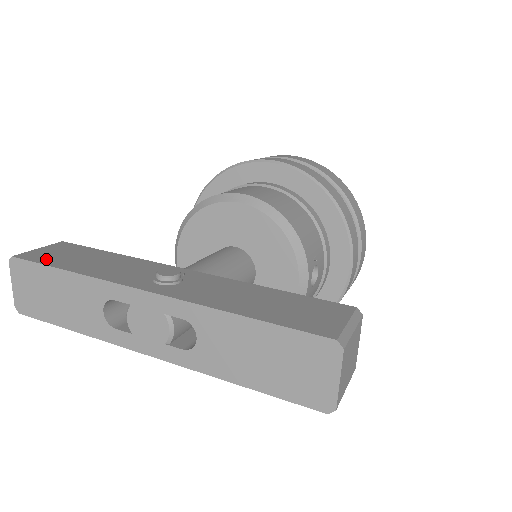
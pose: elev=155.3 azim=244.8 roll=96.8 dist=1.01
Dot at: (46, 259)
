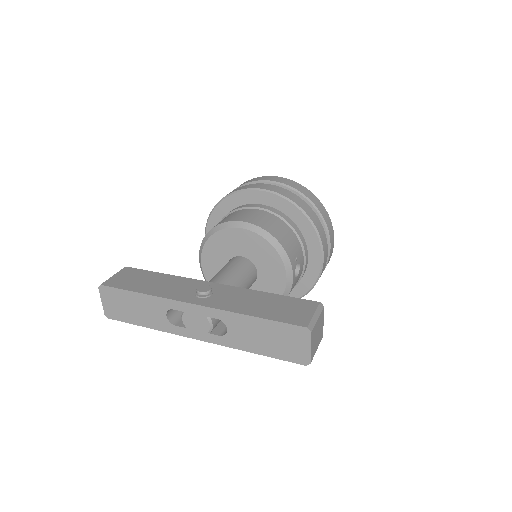
Dot at: (123, 285)
